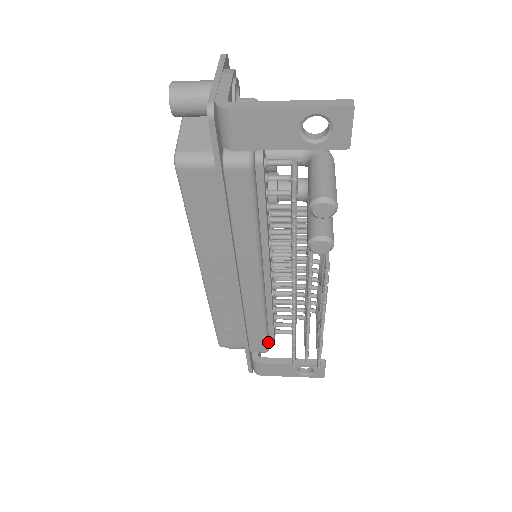
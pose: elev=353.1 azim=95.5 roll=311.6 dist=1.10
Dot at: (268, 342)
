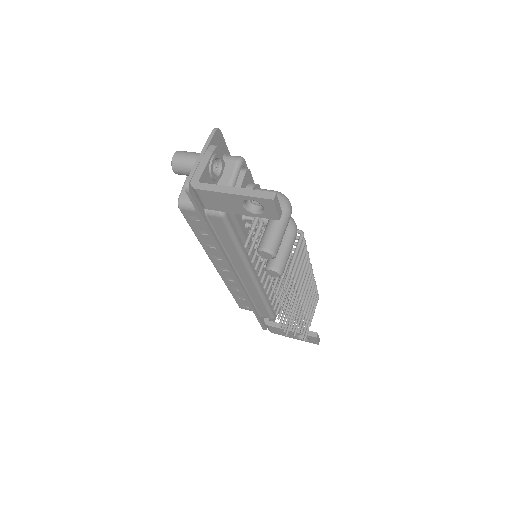
Dot at: (272, 313)
